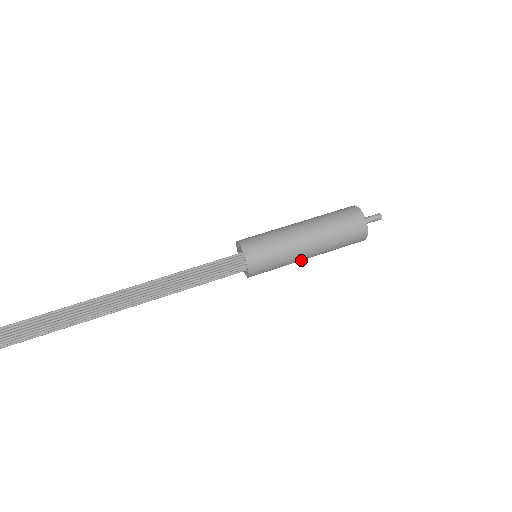
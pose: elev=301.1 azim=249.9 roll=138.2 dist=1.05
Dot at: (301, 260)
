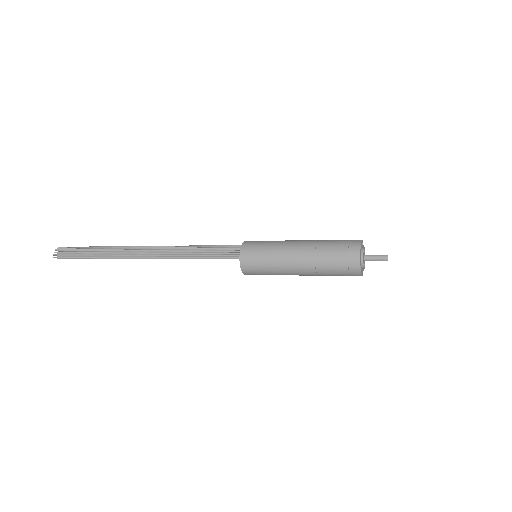
Dot at: (291, 268)
